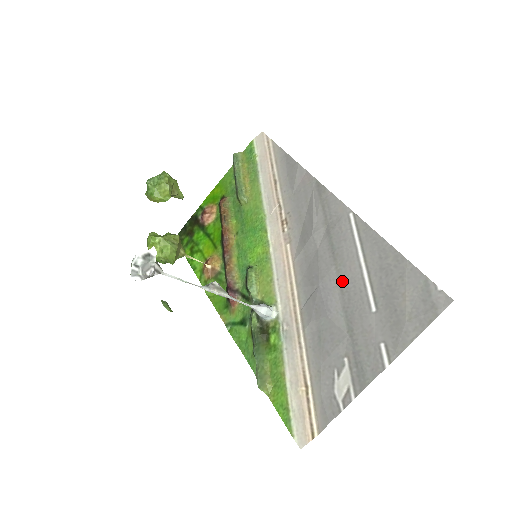
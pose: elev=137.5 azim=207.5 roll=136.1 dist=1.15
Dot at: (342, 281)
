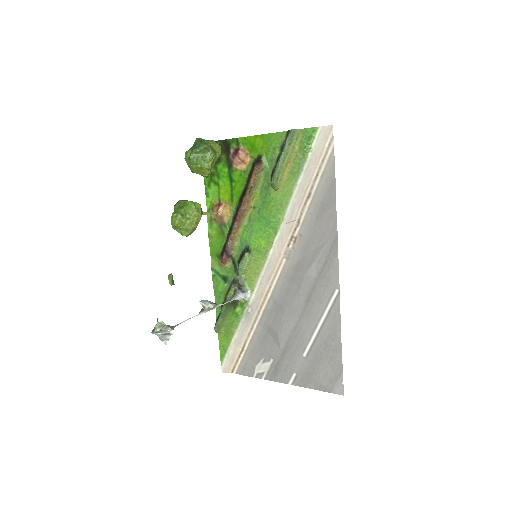
Dot at: (300, 323)
